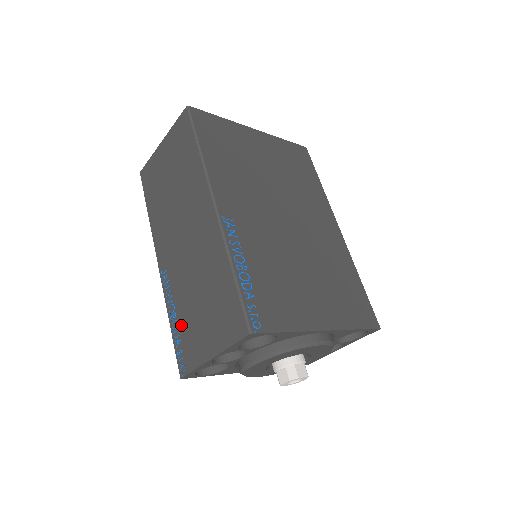
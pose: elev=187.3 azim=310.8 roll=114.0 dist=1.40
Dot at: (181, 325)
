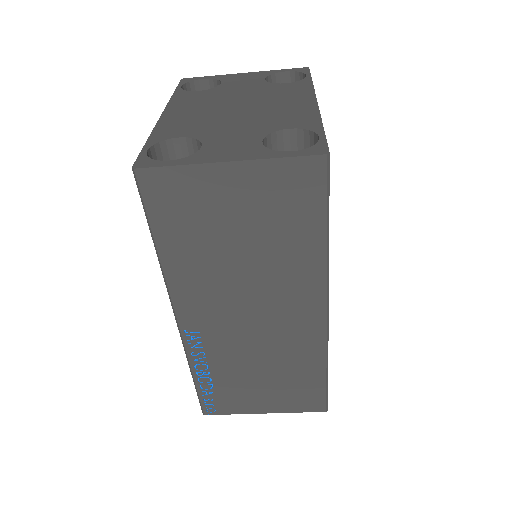
Dot at: (219, 384)
